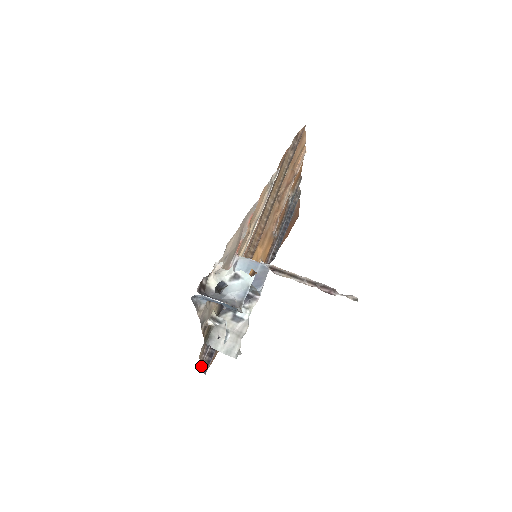
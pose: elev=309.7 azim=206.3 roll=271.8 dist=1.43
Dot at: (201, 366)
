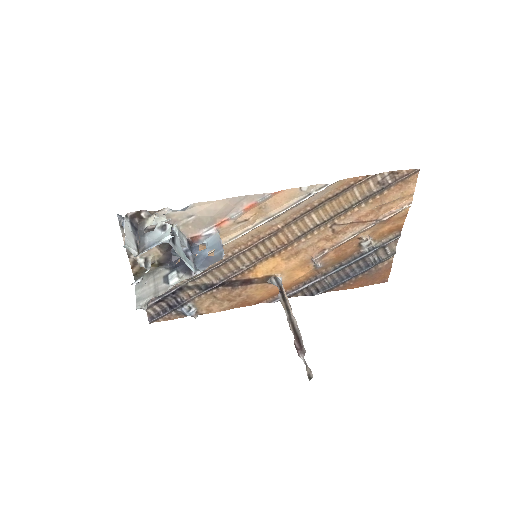
Dot at: (148, 310)
